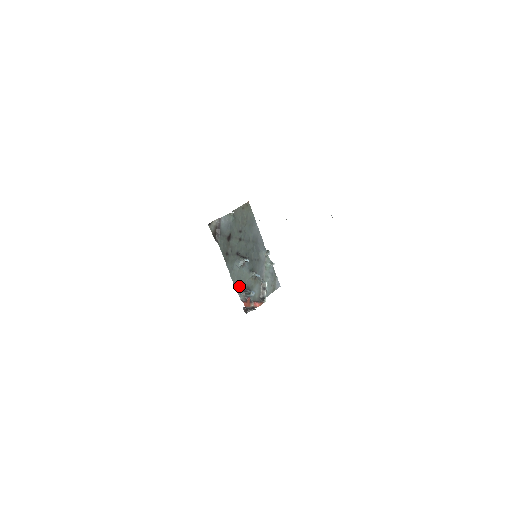
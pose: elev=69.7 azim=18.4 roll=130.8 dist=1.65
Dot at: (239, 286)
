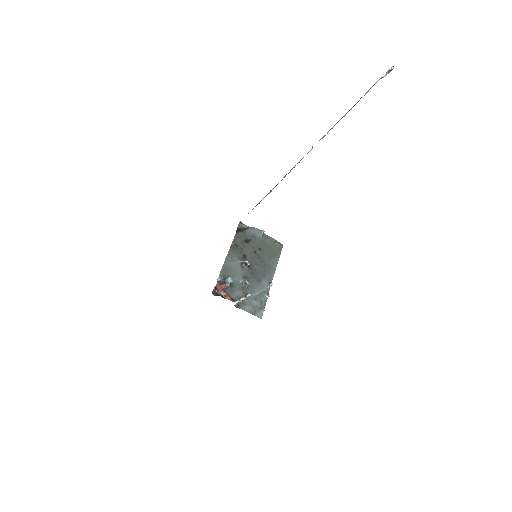
Dot at: (225, 273)
